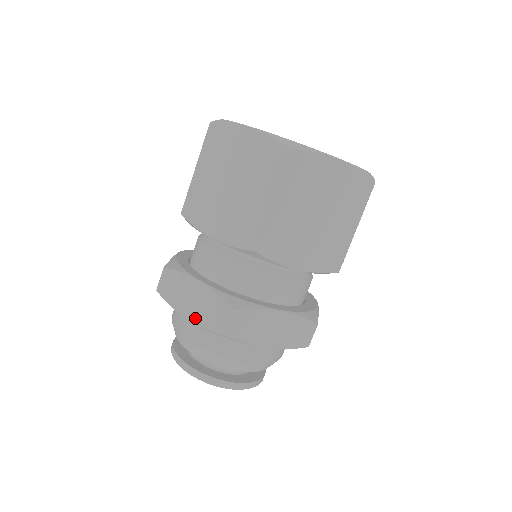
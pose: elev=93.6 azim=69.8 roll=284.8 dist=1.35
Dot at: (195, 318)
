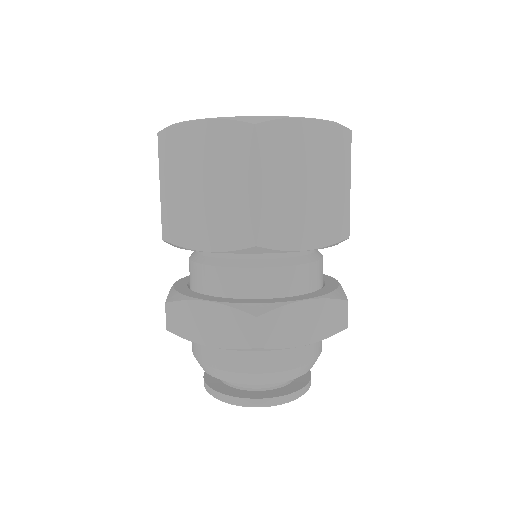
Dot at: (218, 342)
